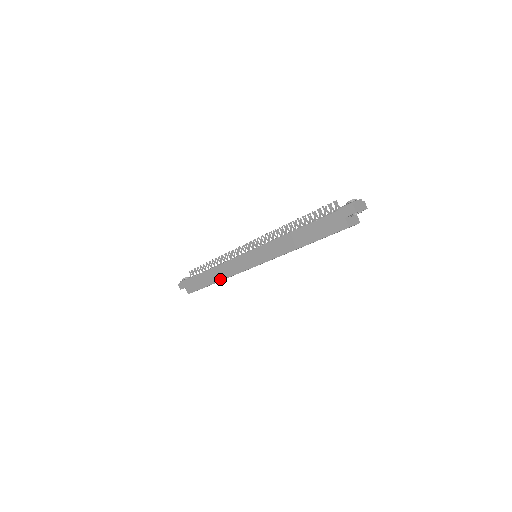
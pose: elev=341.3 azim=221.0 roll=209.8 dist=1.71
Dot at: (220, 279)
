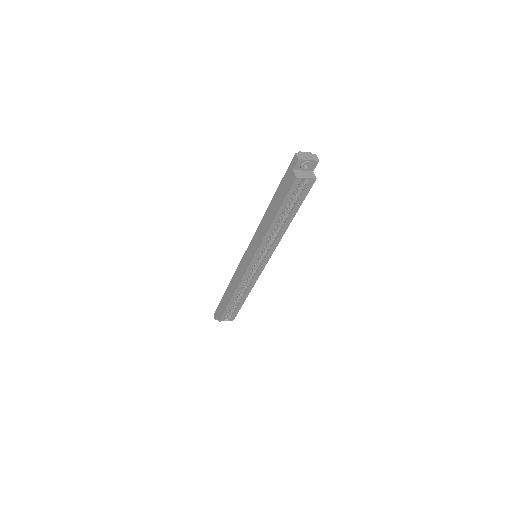
Dot at: (234, 291)
